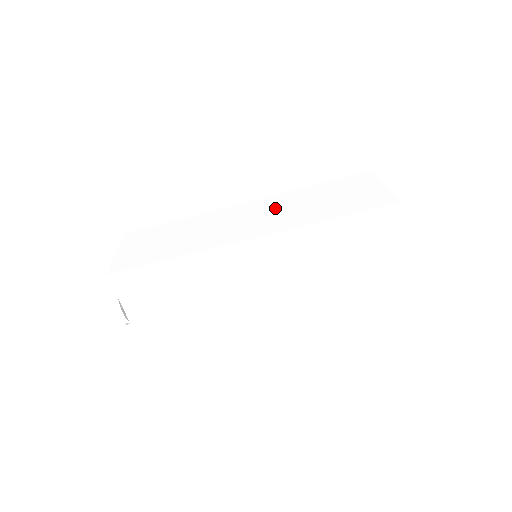
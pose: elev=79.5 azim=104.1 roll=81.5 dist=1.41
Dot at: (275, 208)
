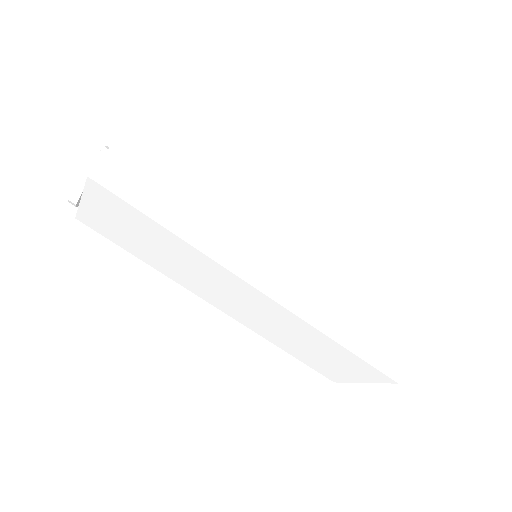
Dot at: (317, 255)
